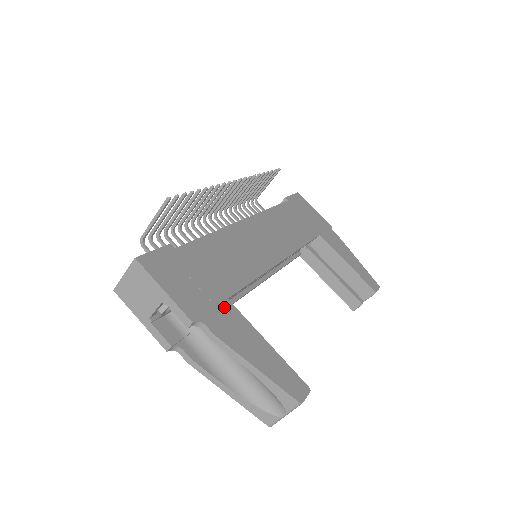
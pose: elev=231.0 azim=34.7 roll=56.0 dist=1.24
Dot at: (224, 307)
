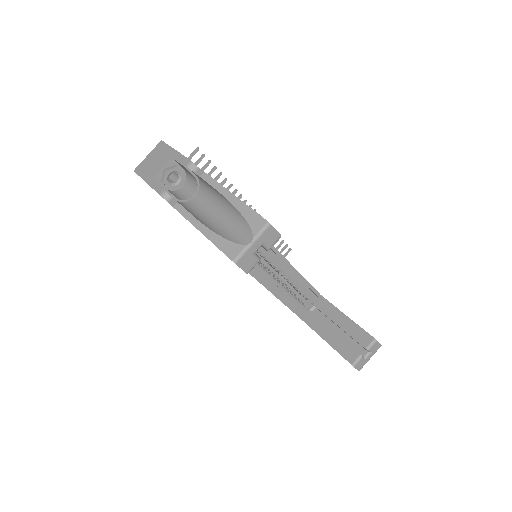
Dot at: occluded
